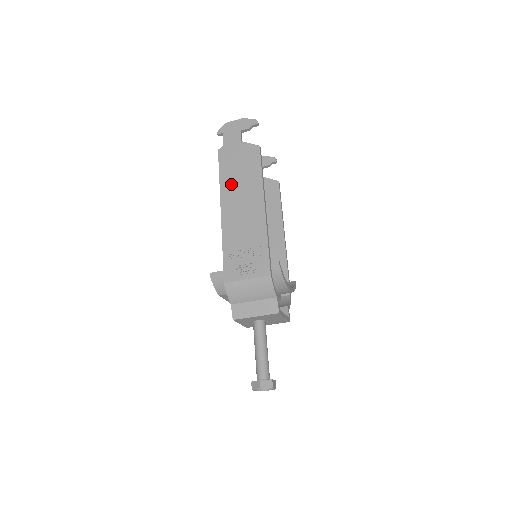
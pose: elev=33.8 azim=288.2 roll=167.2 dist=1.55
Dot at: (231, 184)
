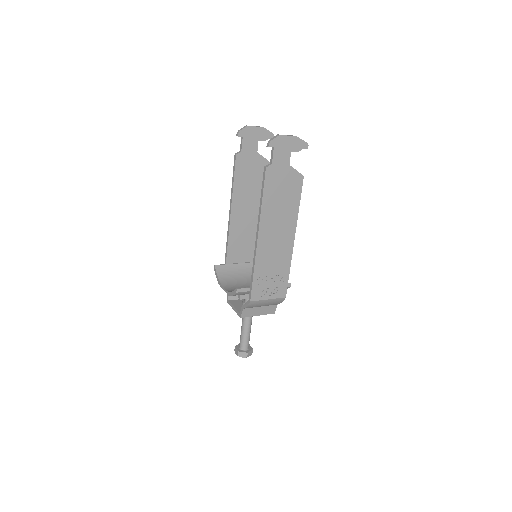
Dot at: (272, 211)
